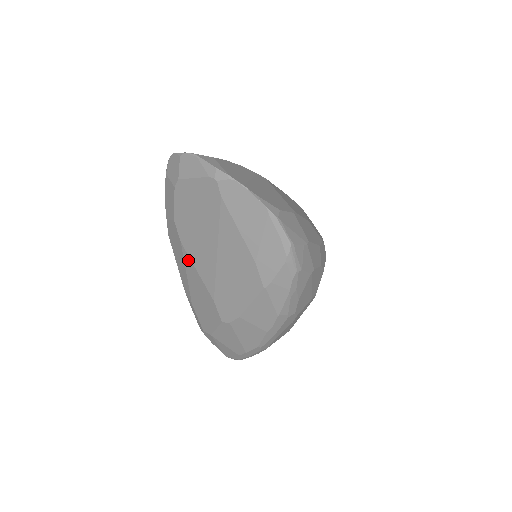
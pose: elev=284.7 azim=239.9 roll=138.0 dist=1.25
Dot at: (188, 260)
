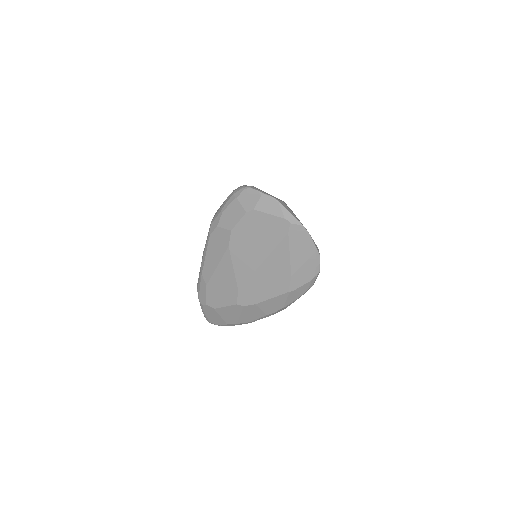
Dot at: (228, 259)
